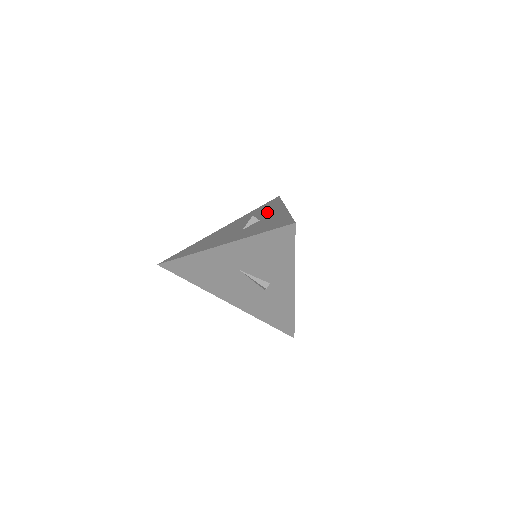
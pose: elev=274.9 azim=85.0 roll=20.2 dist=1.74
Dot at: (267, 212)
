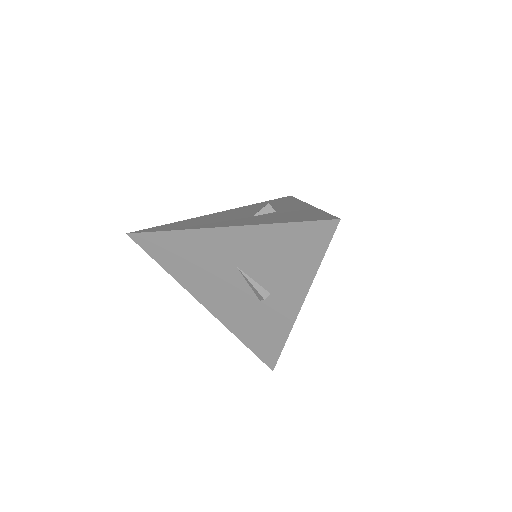
Dot at: (283, 206)
